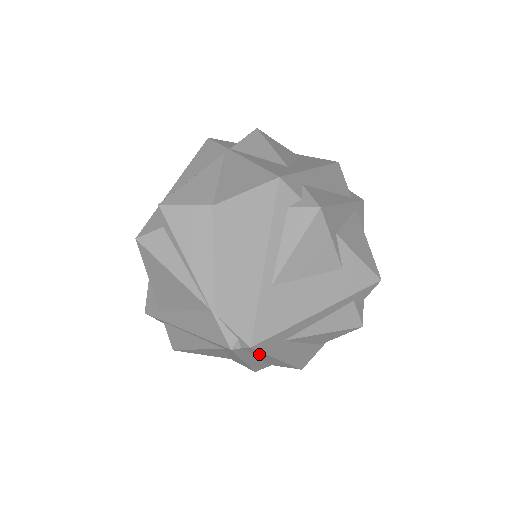
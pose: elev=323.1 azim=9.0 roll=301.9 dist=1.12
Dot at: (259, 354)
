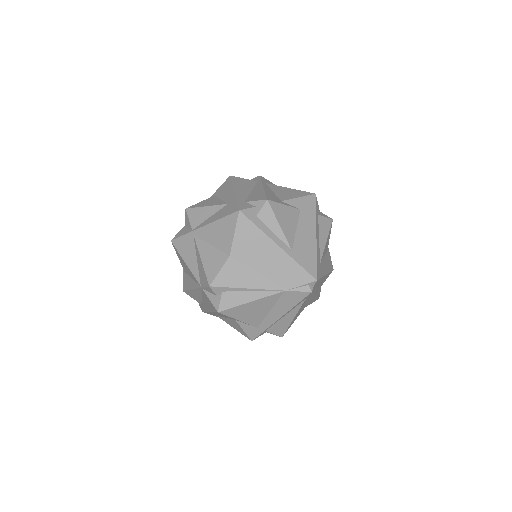
Dot at: occluded
